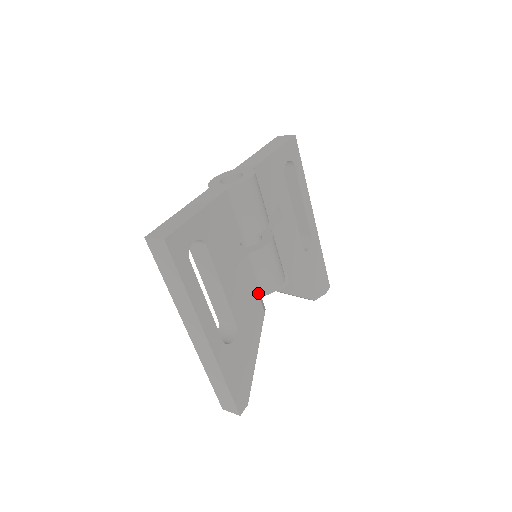
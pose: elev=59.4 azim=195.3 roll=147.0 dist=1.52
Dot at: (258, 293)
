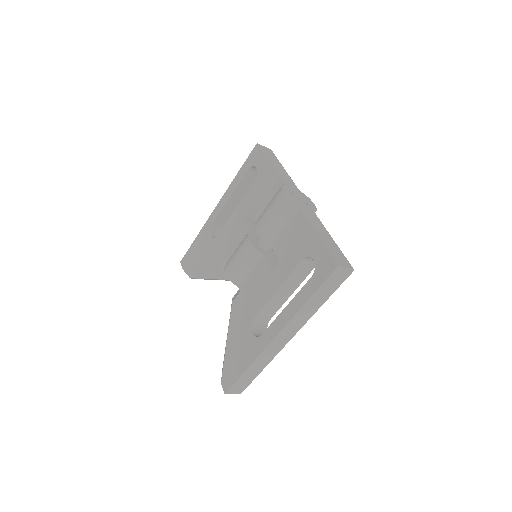
Dot at: occluded
